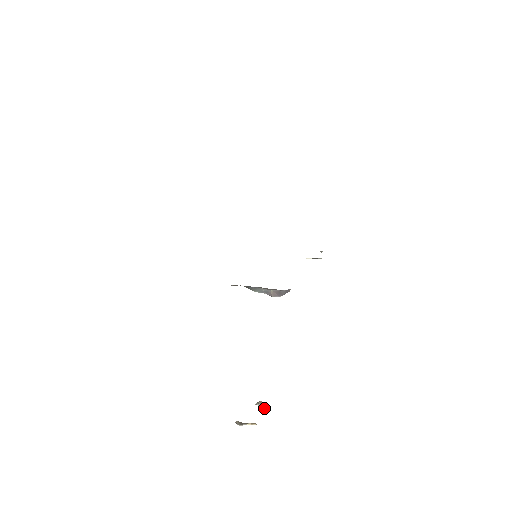
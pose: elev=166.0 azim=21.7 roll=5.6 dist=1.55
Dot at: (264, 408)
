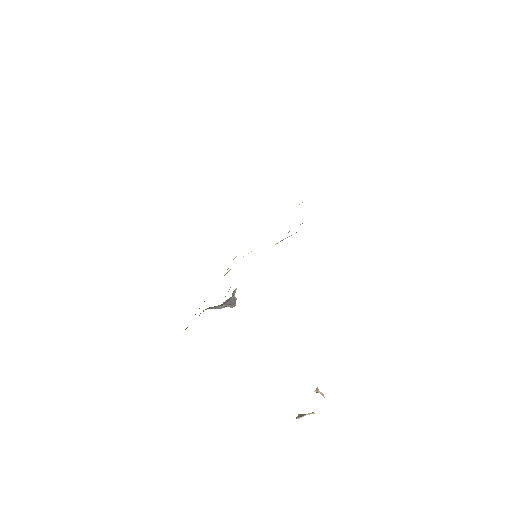
Dot at: (322, 394)
